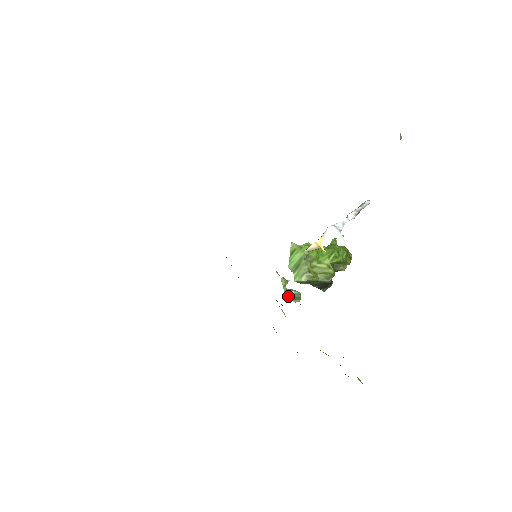
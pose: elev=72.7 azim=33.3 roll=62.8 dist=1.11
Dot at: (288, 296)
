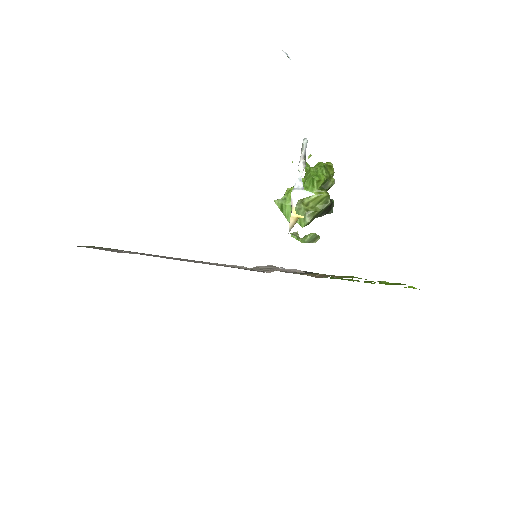
Dot at: occluded
